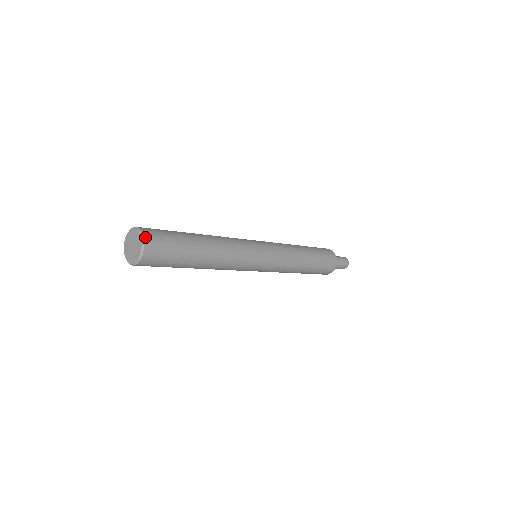
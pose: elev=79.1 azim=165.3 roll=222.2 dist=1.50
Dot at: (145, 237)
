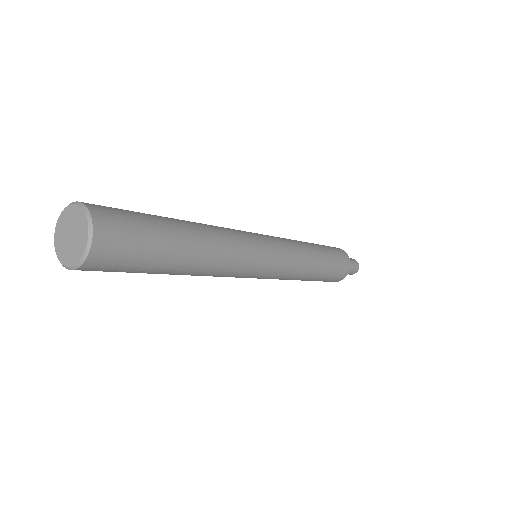
Dot at: (91, 254)
